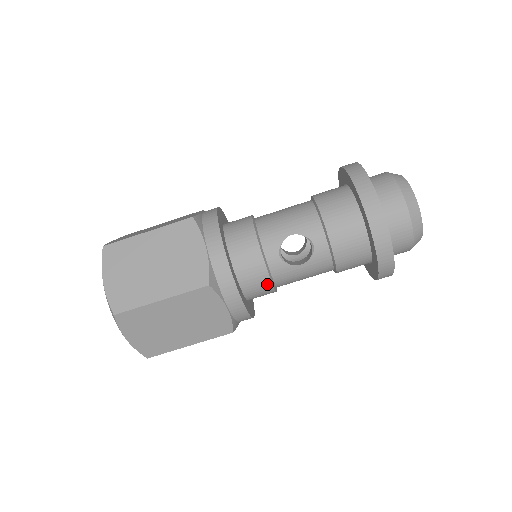
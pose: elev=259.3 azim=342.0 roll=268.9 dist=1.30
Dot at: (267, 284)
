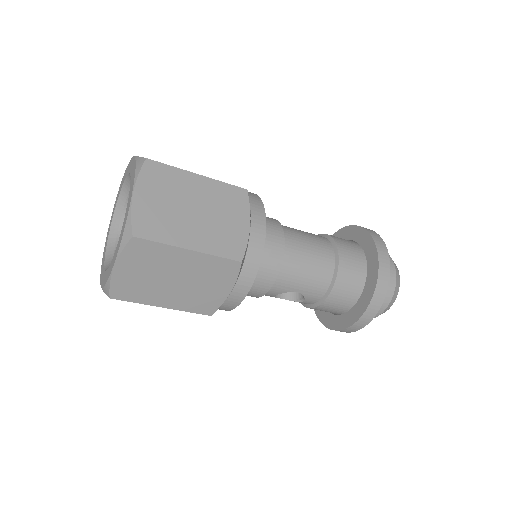
Dot at: occluded
